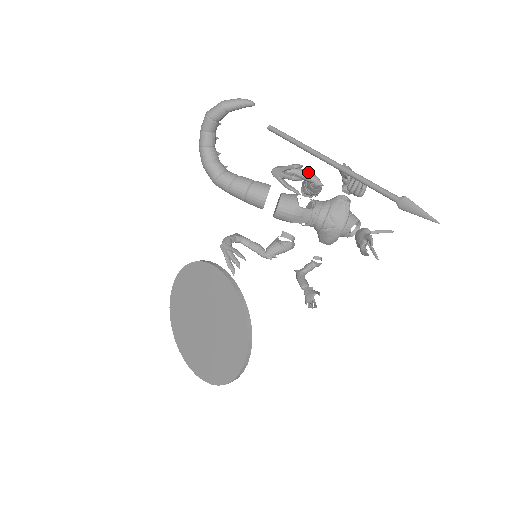
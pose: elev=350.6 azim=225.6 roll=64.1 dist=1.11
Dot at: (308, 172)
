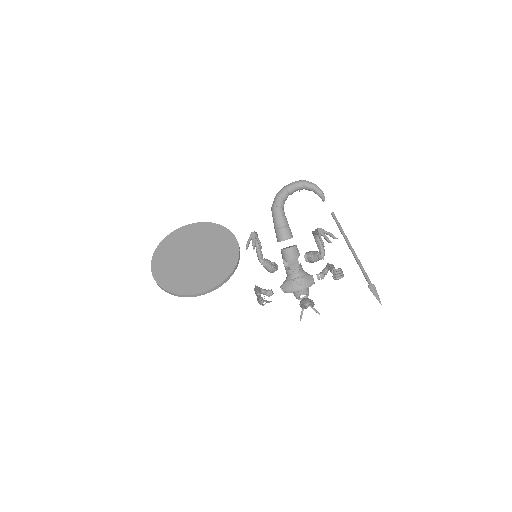
Dot at: occluded
